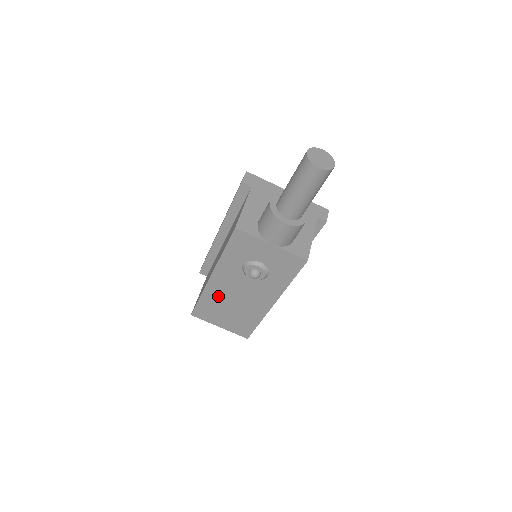
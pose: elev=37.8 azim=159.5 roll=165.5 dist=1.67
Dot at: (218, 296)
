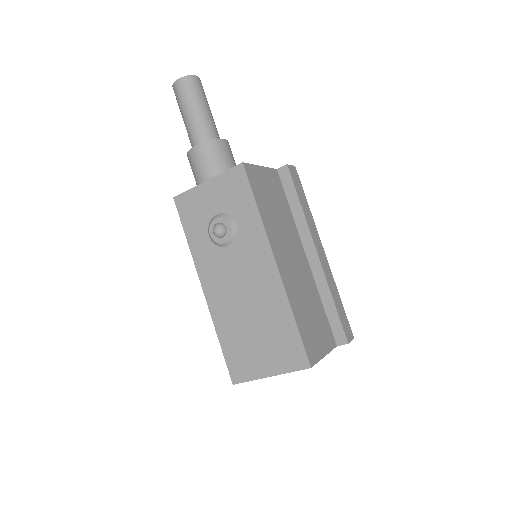
Dot at: (228, 314)
